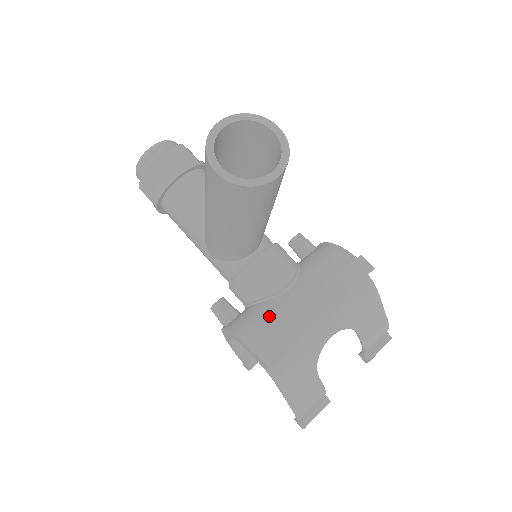
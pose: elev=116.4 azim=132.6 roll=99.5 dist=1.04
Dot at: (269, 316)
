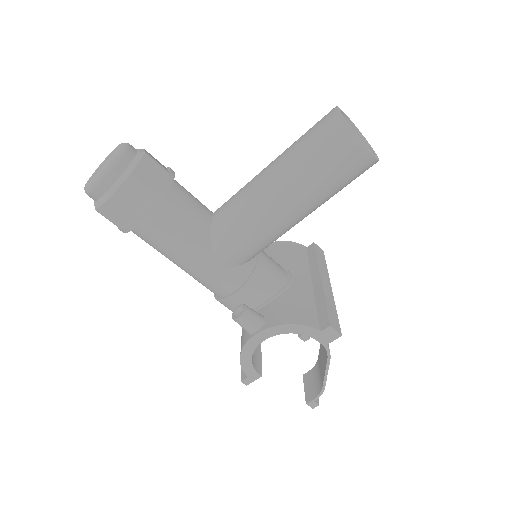
Dot at: (302, 301)
